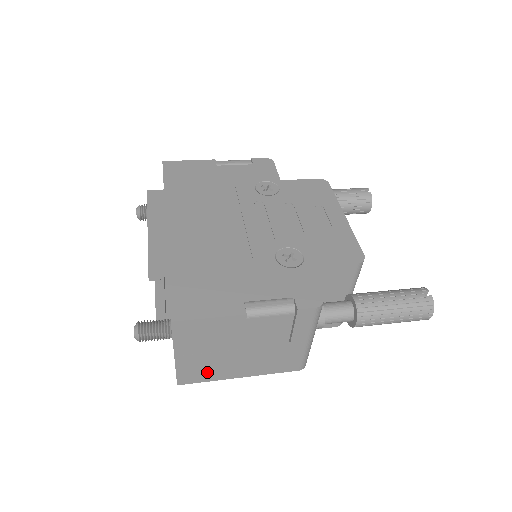
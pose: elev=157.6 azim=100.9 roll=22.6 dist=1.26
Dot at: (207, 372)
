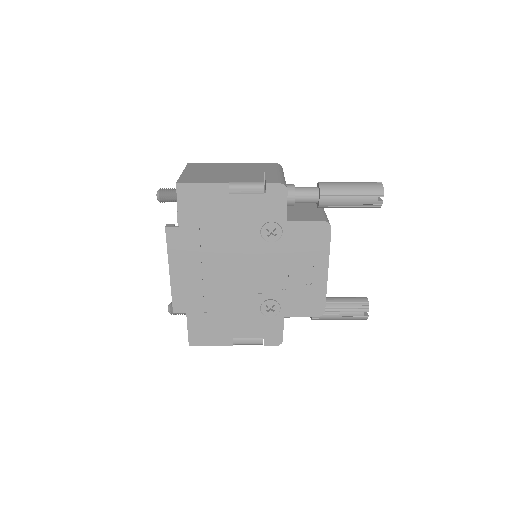
Dot at: occluded
